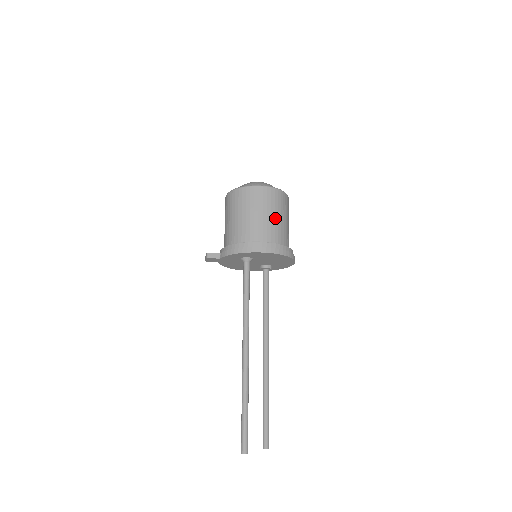
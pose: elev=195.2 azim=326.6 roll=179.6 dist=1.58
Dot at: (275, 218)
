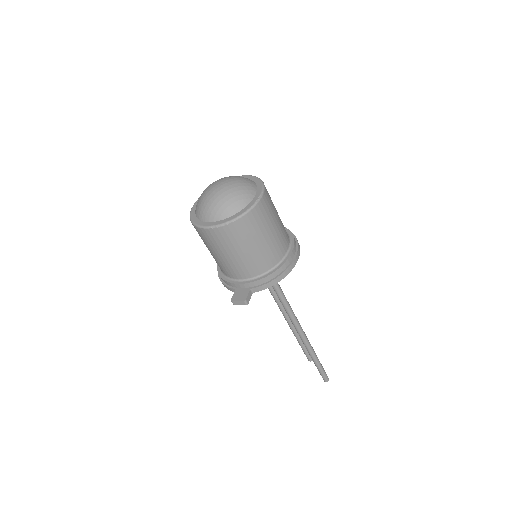
Dot at: (279, 217)
